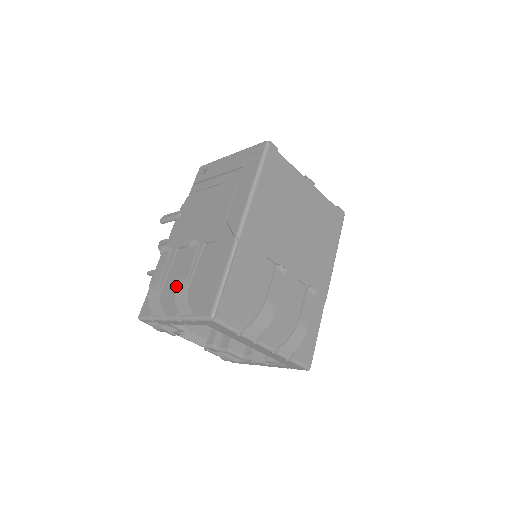
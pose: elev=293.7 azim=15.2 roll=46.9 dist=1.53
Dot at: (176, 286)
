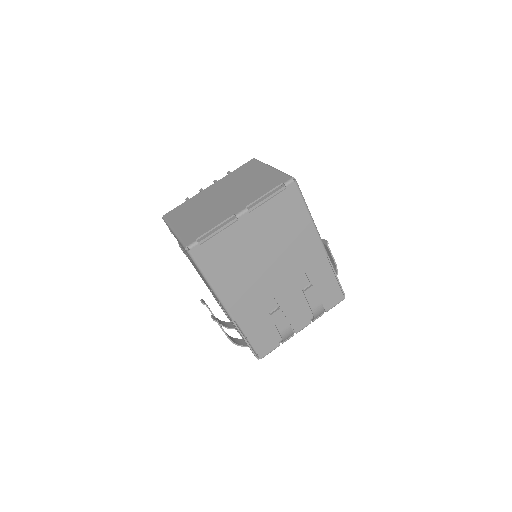
Dot at: occluded
